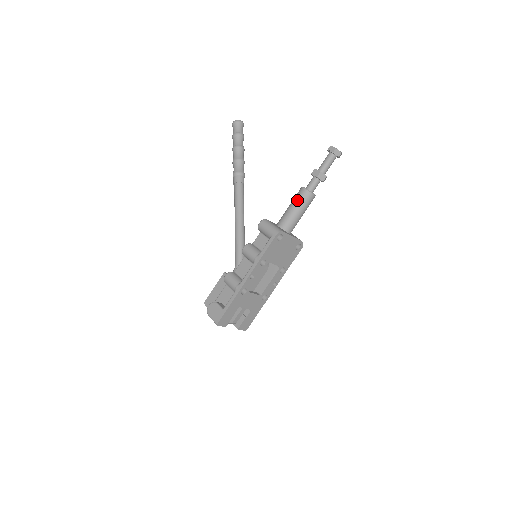
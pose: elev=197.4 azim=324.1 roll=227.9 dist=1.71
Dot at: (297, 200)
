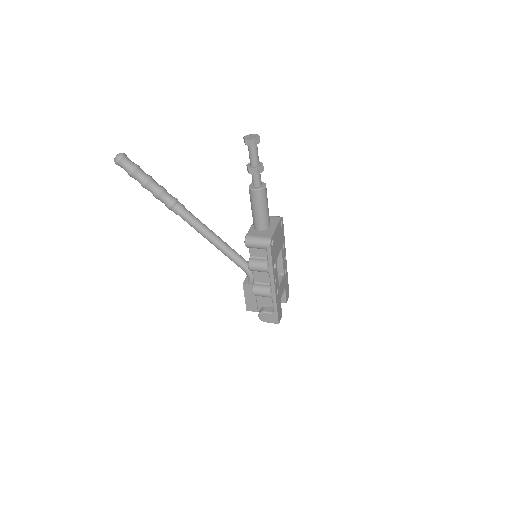
Dot at: (257, 203)
